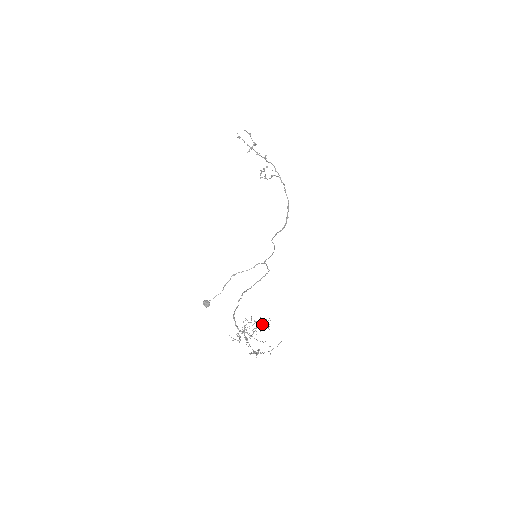
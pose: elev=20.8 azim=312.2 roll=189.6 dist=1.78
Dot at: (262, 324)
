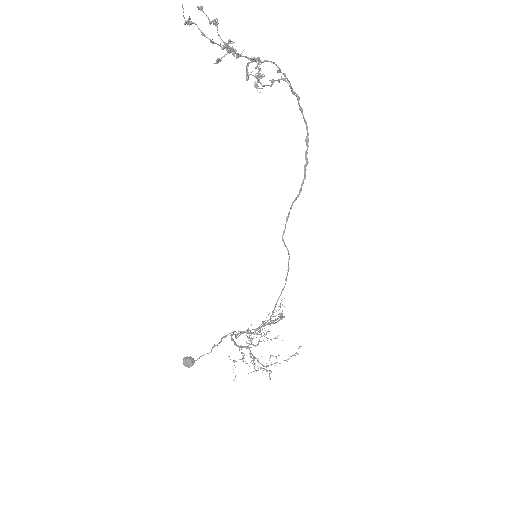
Dot at: occluded
